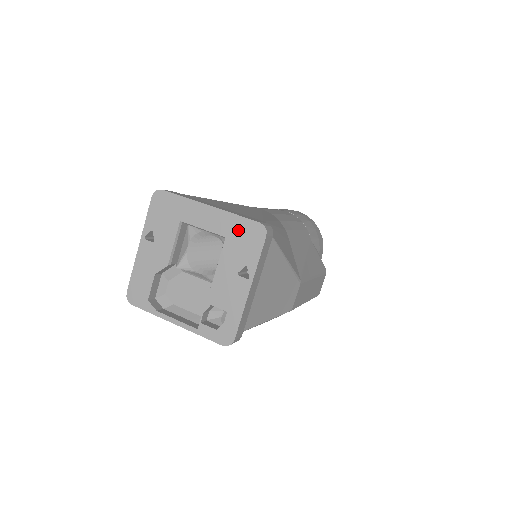
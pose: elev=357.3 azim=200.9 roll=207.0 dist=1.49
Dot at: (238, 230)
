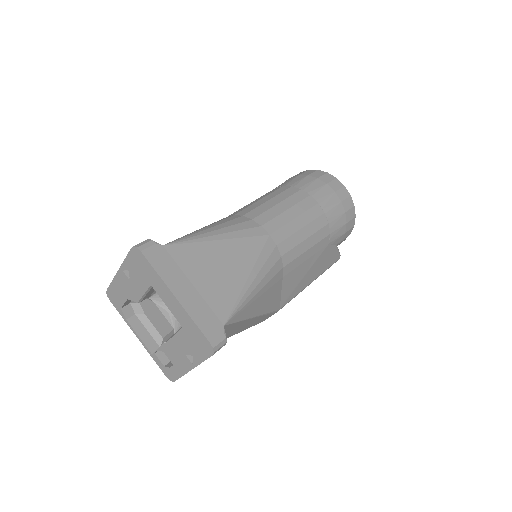
Dot at: (193, 332)
